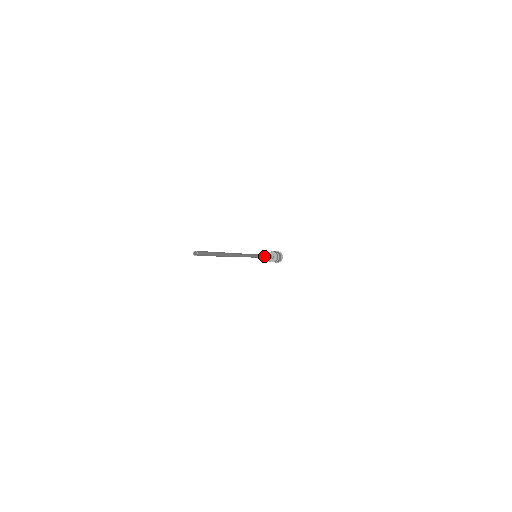
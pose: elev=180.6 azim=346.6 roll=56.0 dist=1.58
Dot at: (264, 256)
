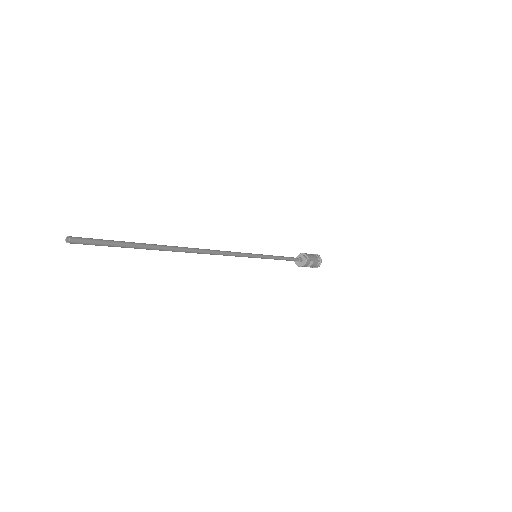
Dot at: (277, 258)
